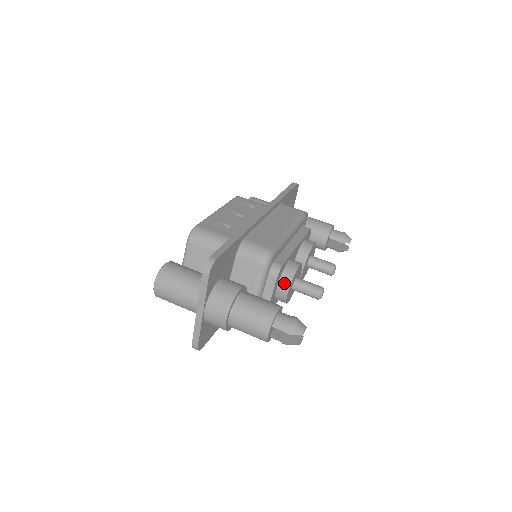
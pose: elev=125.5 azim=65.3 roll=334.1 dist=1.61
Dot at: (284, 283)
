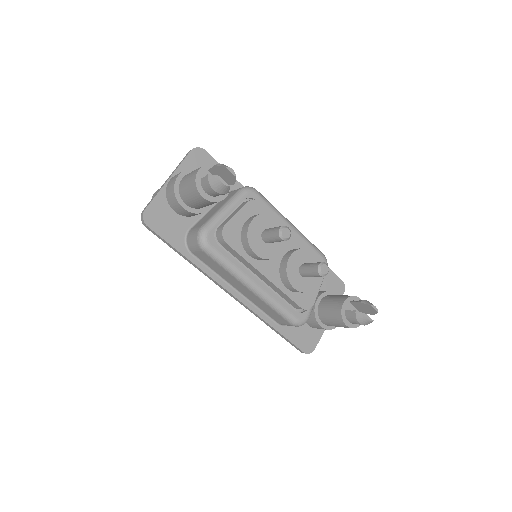
Dot at: (254, 216)
